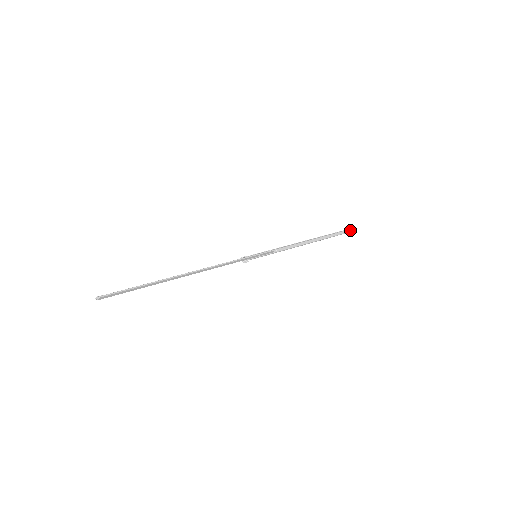
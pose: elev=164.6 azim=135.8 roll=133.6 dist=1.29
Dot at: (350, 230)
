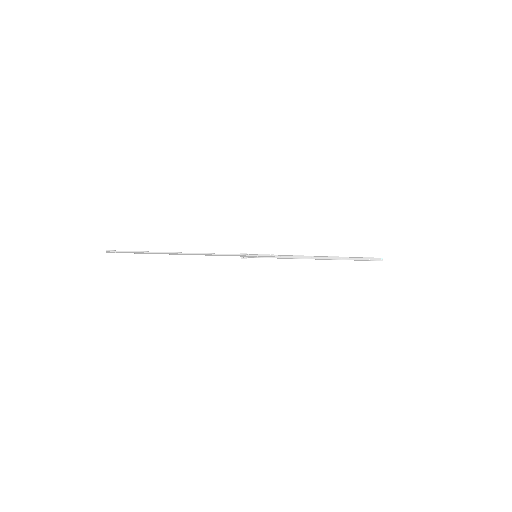
Dot at: (381, 259)
